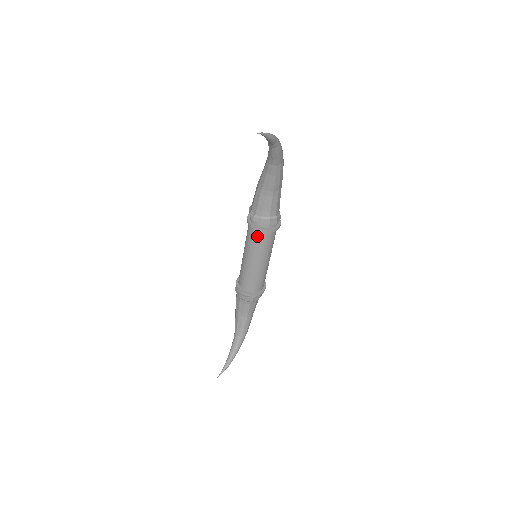
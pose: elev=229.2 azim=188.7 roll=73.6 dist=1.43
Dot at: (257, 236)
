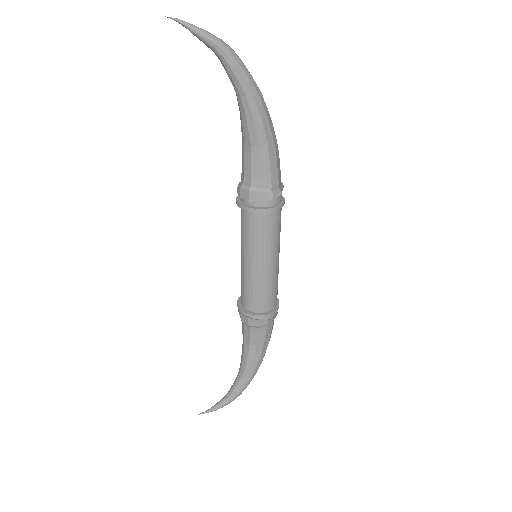
Dot at: (242, 217)
